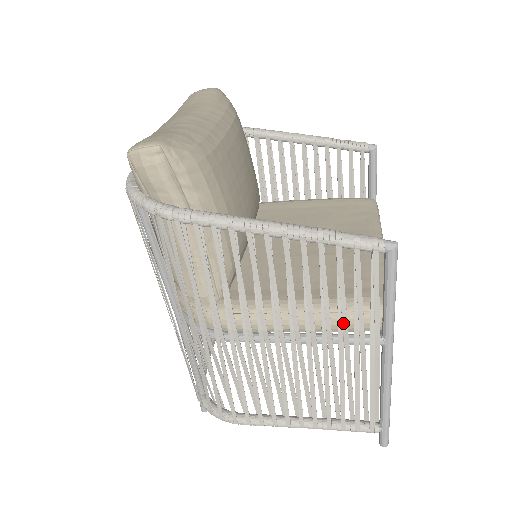
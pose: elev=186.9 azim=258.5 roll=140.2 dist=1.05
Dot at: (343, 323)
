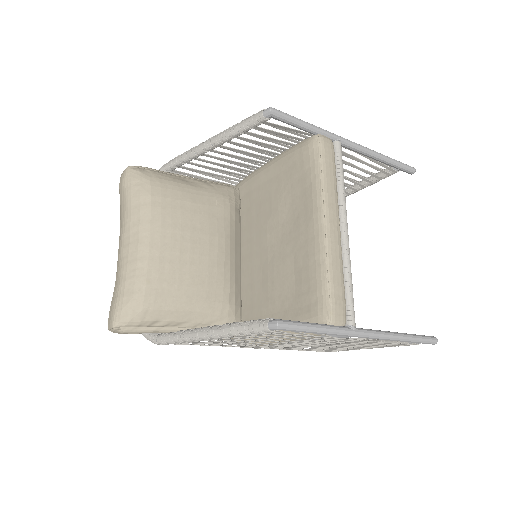
Dot at: occluded
